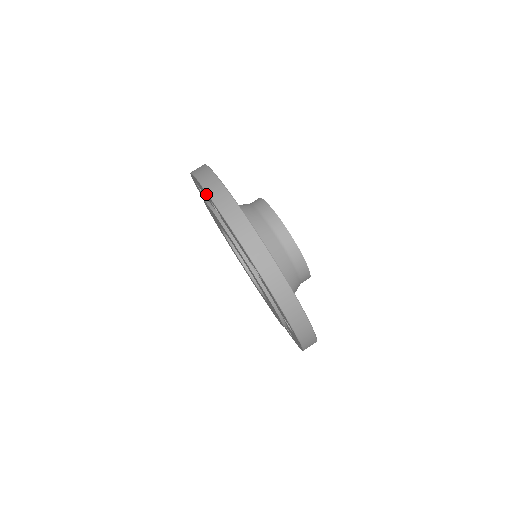
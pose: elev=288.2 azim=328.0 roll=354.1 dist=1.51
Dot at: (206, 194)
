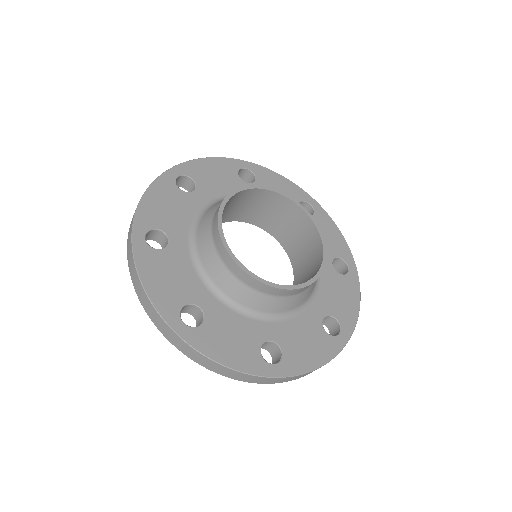
Dot at: occluded
